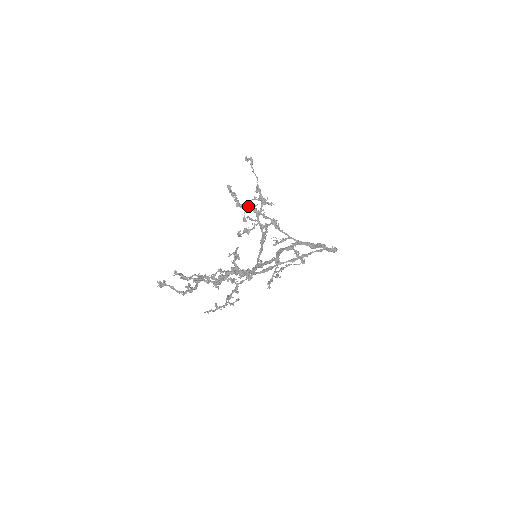
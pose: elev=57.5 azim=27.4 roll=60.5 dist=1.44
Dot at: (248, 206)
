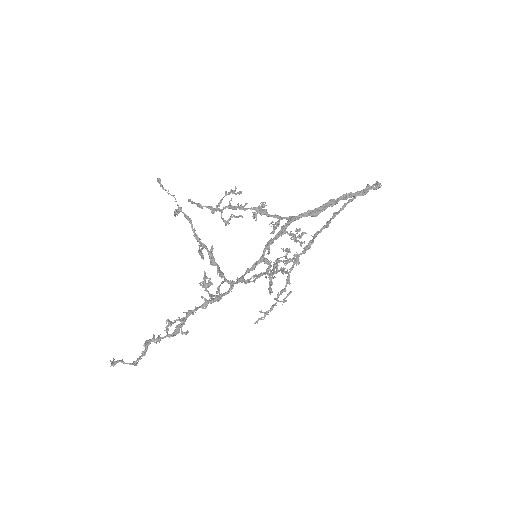
Dot at: (219, 209)
